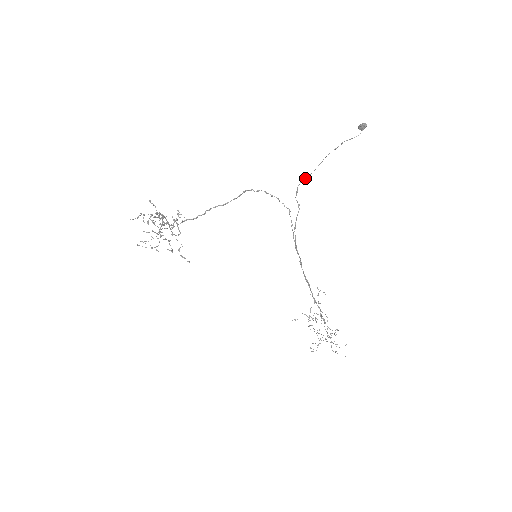
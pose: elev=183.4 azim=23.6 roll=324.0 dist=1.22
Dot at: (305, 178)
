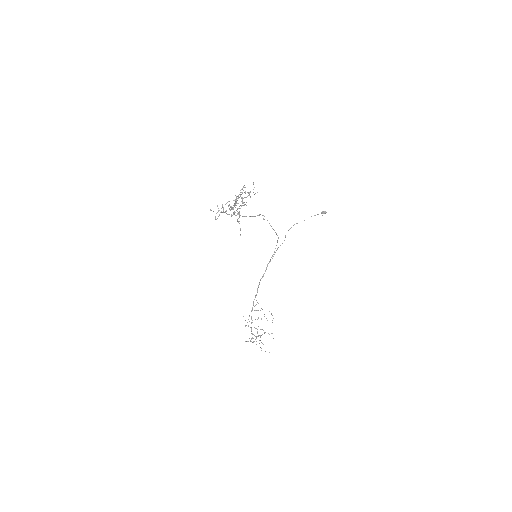
Dot at: occluded
